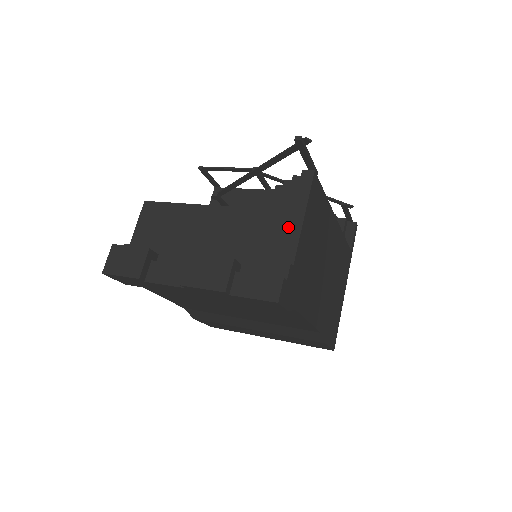
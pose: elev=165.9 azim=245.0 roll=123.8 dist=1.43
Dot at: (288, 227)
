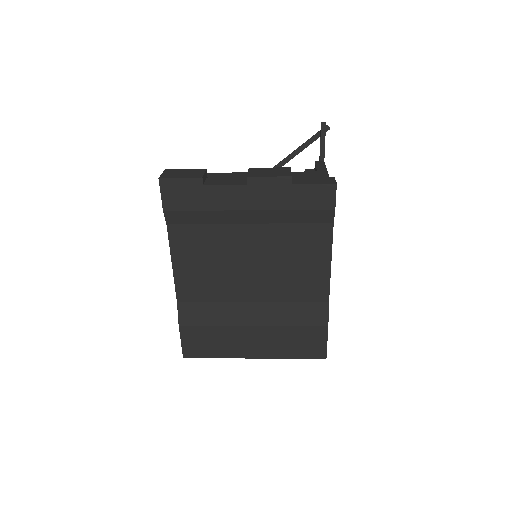
Dot at: (318, 175)
